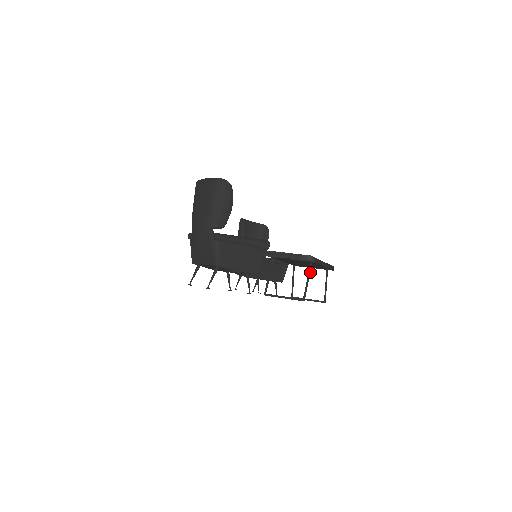
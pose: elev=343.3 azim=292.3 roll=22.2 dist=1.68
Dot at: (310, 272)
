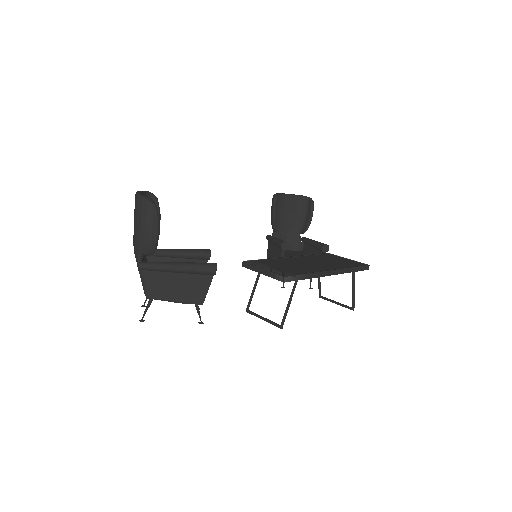
Dot at: (293, 292)
